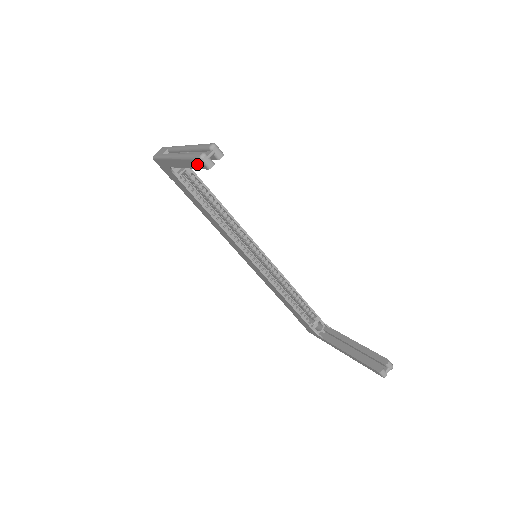
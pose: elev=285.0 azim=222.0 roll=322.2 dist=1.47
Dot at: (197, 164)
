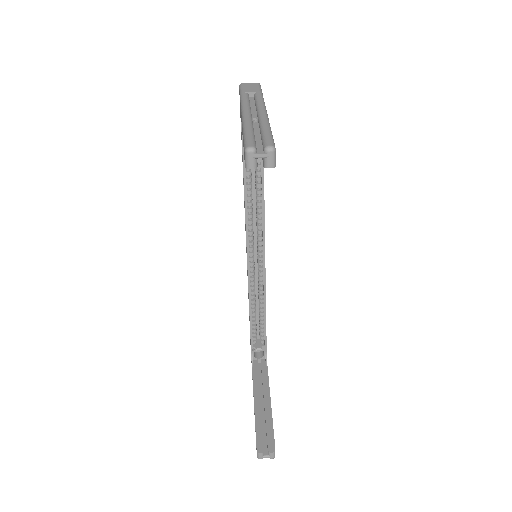
Dot at: occluded
